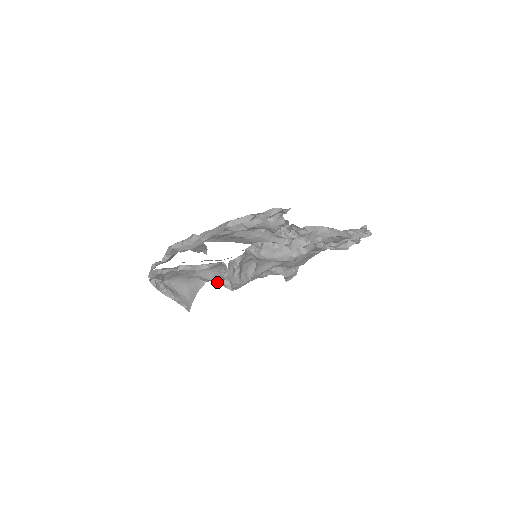
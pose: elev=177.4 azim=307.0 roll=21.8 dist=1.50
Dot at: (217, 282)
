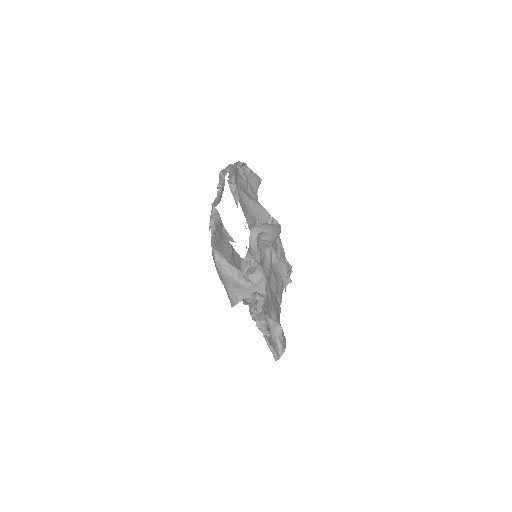
Dot at: occluded
